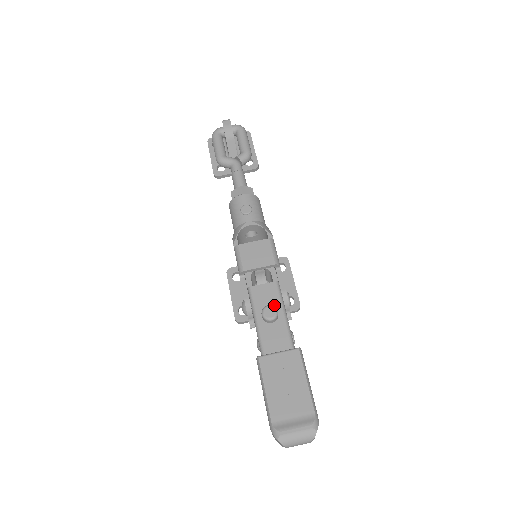
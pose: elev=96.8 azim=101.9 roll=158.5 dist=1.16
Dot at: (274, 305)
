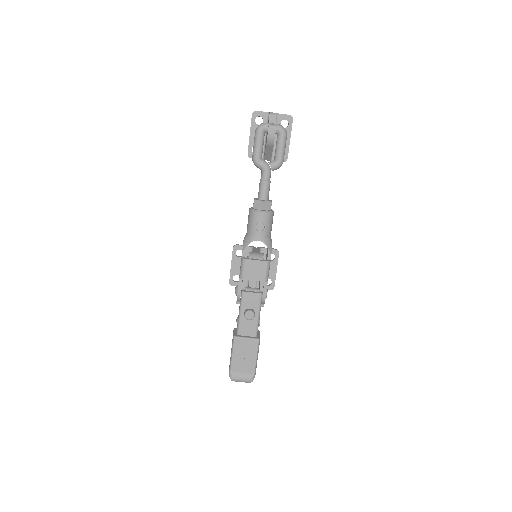
Dot at: (254, 308)
